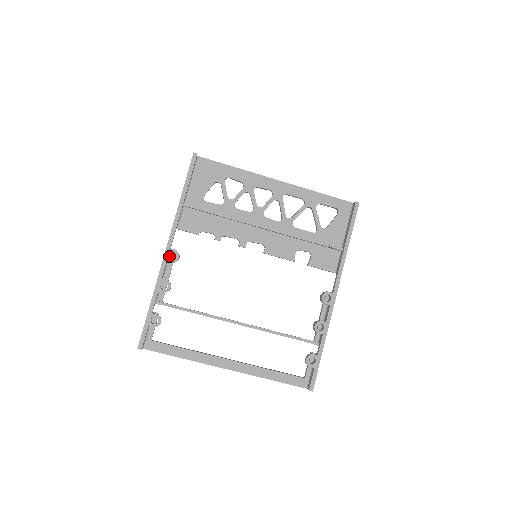
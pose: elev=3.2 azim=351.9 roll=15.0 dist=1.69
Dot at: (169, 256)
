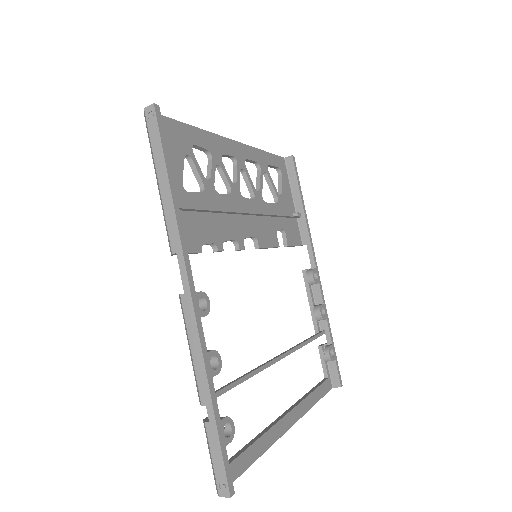
Dot at: occluded
